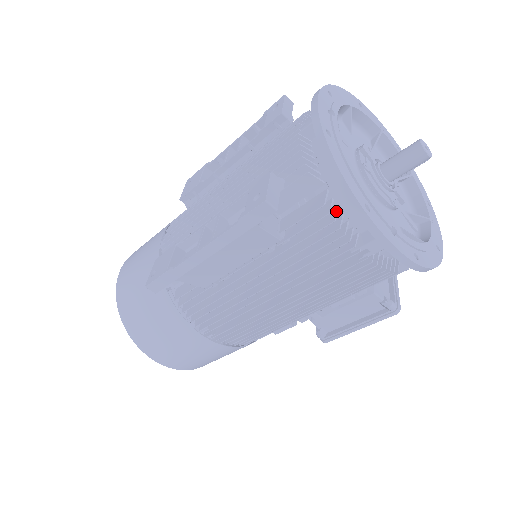
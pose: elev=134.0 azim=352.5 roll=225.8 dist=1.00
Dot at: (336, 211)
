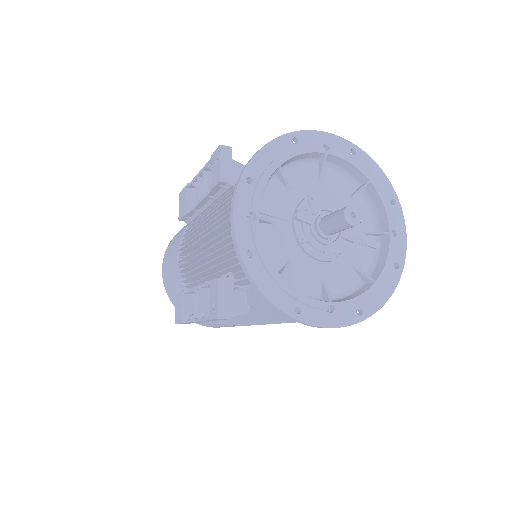
Dot at: occluded
